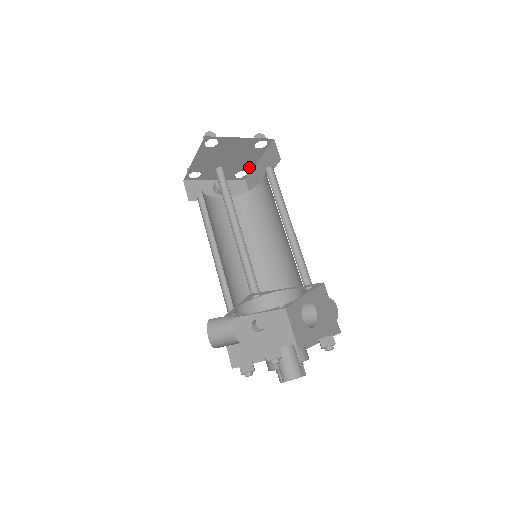
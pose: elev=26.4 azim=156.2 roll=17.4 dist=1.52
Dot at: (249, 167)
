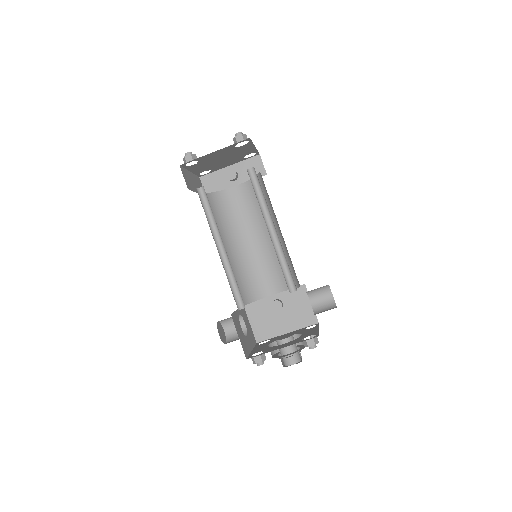
Dot at: (252, 151)
